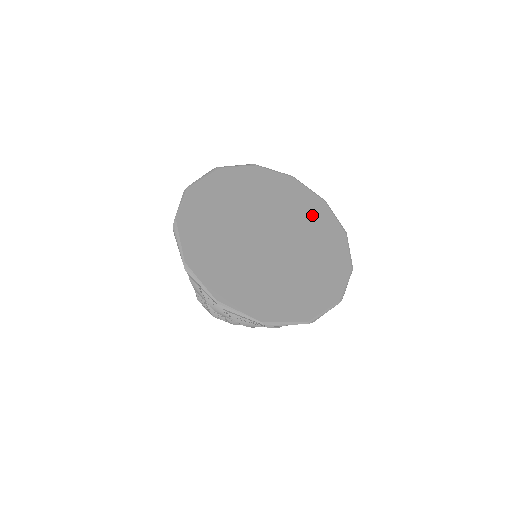
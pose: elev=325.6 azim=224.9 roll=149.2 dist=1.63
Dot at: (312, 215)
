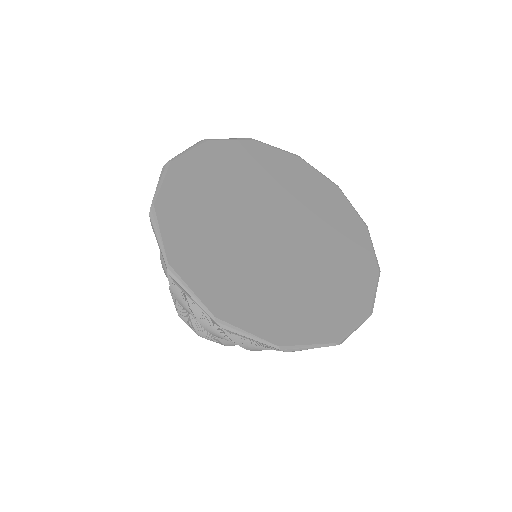
Dot at: (326, 203)
